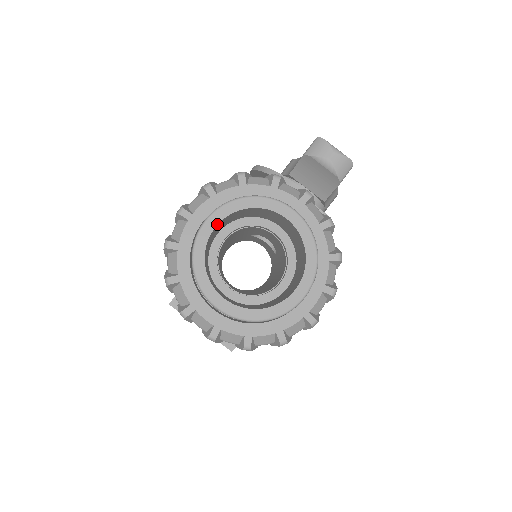
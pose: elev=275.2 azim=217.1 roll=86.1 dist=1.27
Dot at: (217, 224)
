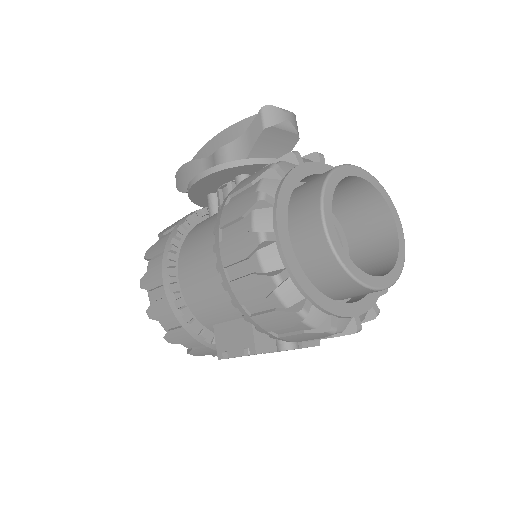
Dot at: (332, 216)
